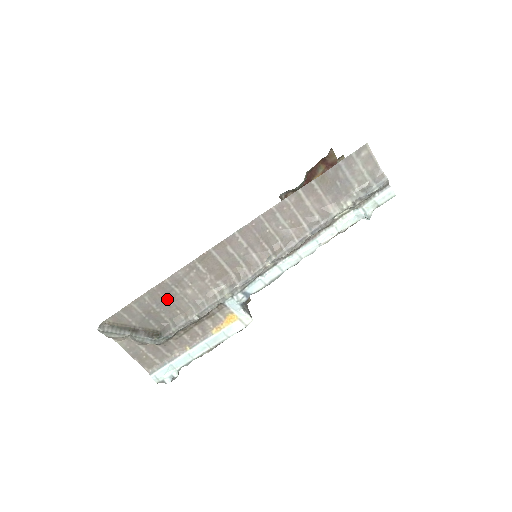
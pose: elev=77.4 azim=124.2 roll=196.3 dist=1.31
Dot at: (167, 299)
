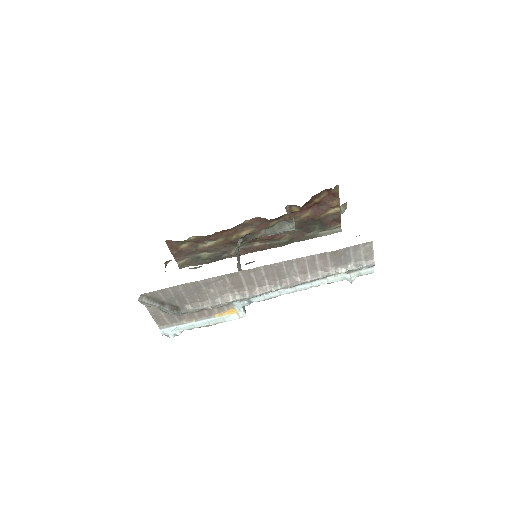
Dot at: (194, 291)
